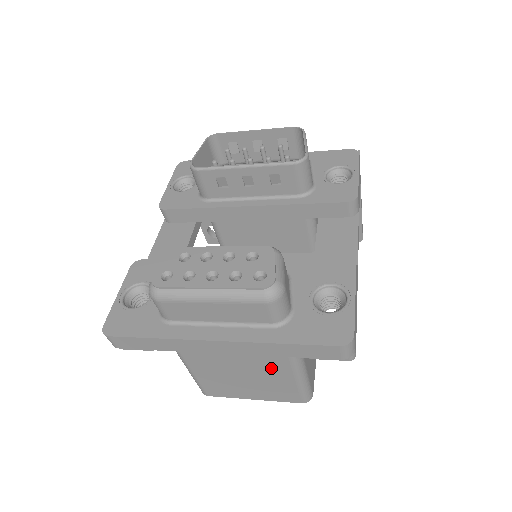
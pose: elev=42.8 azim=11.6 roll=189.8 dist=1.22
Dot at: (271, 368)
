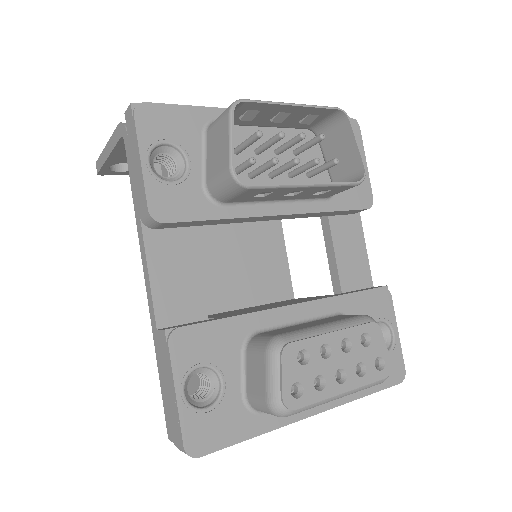
Dot at: occluded
